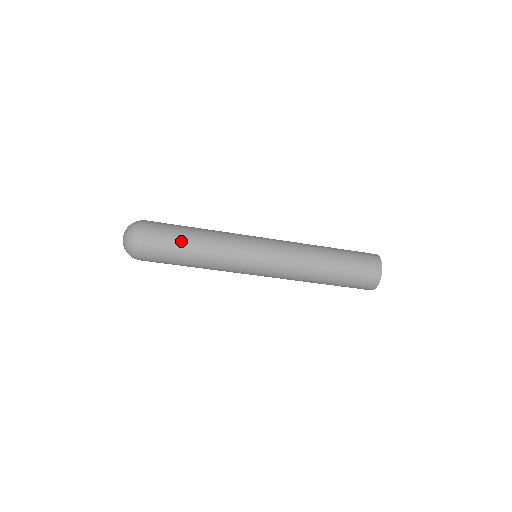
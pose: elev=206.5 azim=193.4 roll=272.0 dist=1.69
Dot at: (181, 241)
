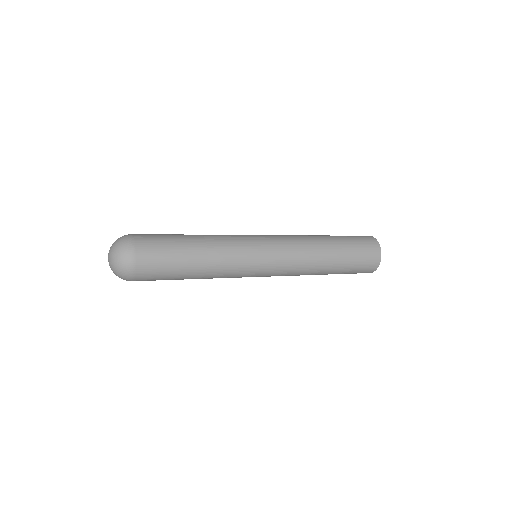
Dot at: (178, 241)
